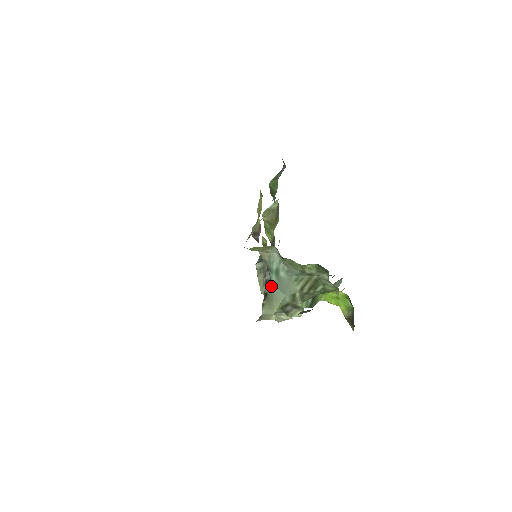
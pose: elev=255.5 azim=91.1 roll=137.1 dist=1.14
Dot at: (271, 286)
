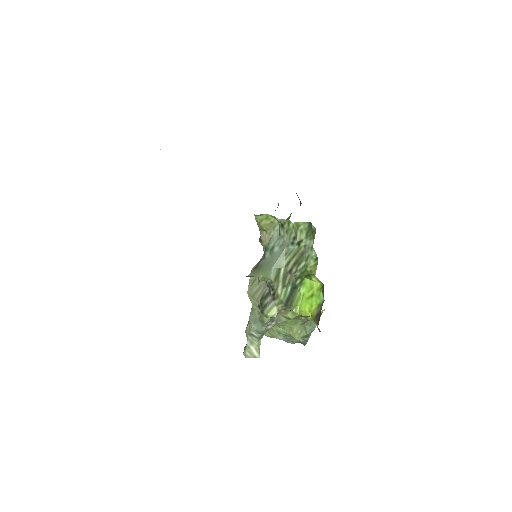
Dot at: (263, 260)
